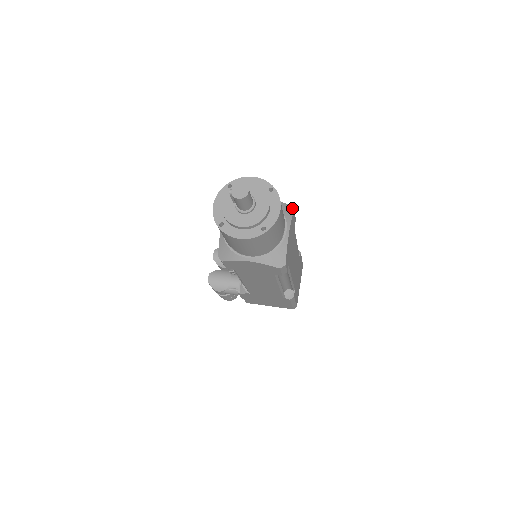
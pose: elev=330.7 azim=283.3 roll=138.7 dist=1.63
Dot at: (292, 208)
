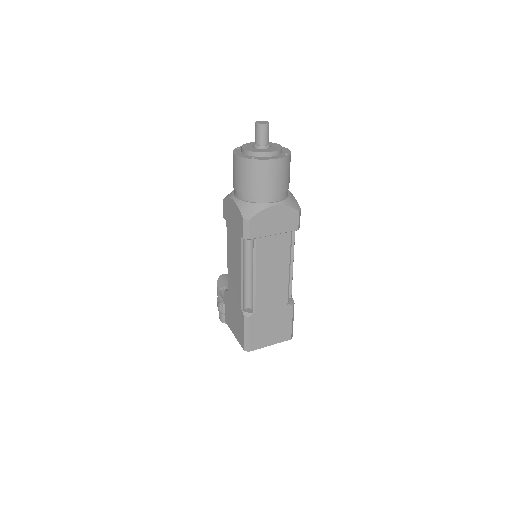
Dot at: (299, 209)
